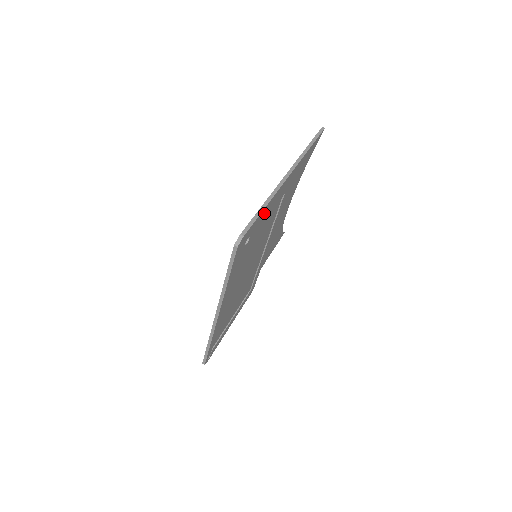
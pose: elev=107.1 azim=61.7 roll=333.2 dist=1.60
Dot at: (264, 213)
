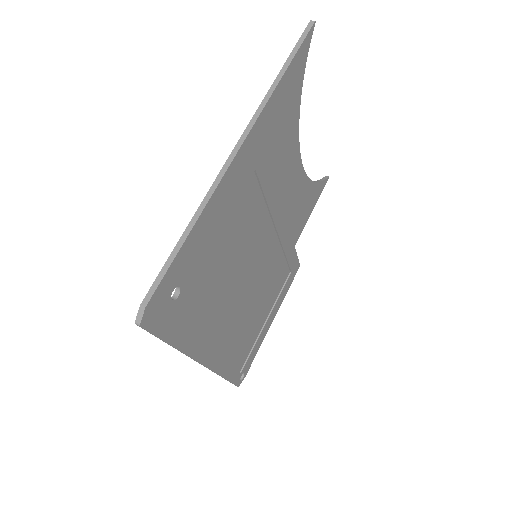
Dot at: (197, 238)
